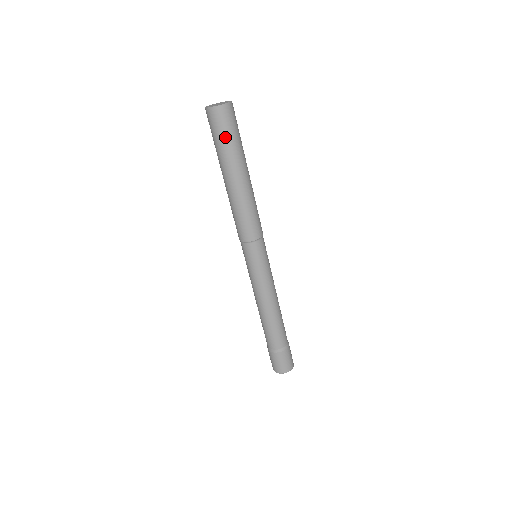
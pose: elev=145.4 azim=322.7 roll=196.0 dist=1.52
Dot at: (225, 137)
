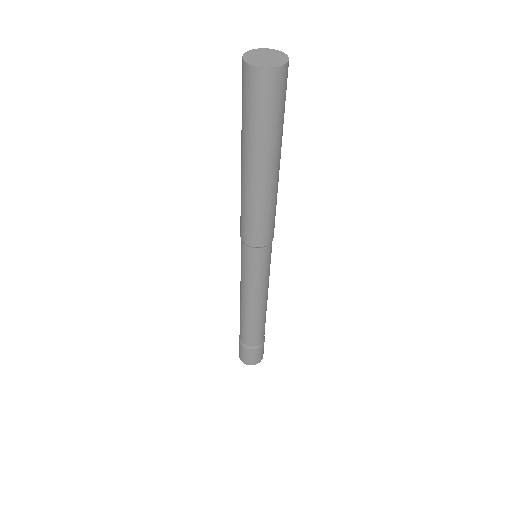
Dot at: (245, 111)
